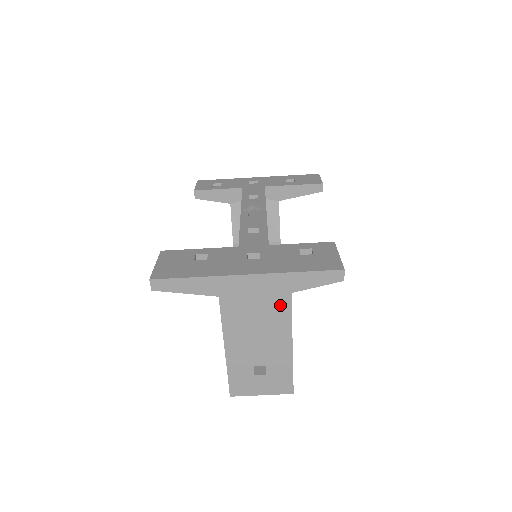
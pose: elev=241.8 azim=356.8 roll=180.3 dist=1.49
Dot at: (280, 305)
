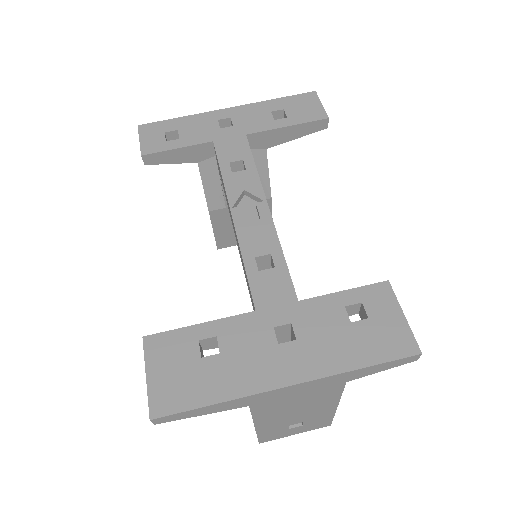
Dot at: (329, 391)
